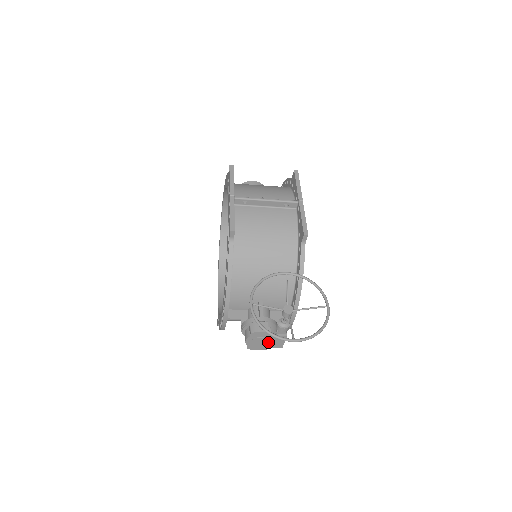
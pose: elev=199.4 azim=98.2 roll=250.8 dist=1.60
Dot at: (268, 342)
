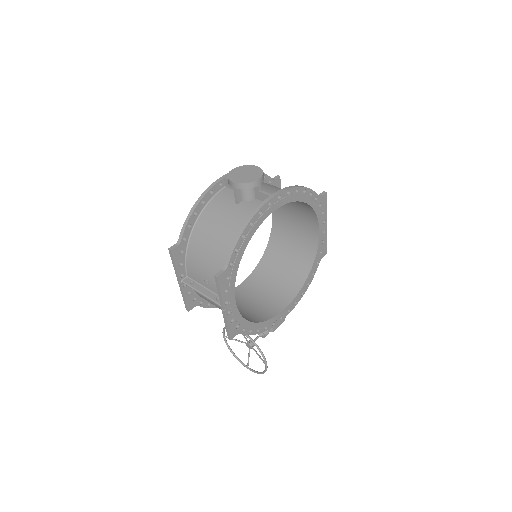
Dot at: occluded
